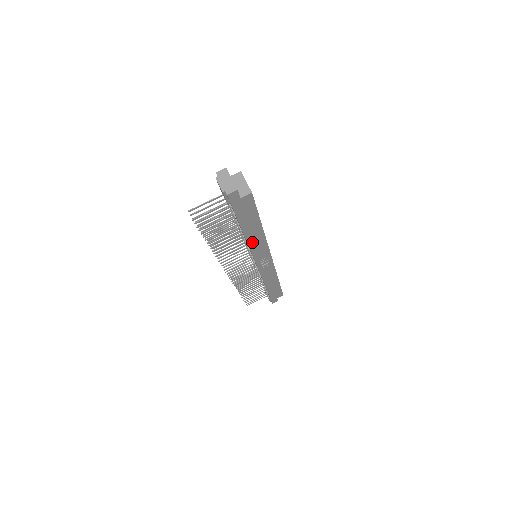
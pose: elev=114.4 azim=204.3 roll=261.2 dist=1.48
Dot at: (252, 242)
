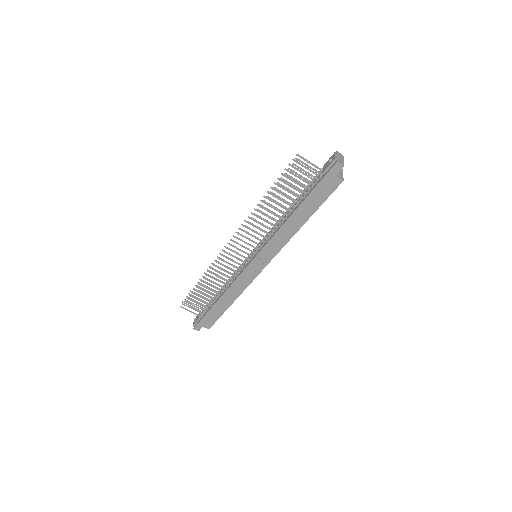
Dot at: (284, 229)
